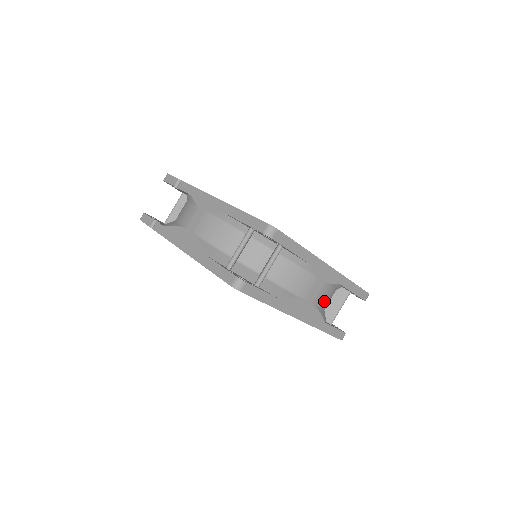
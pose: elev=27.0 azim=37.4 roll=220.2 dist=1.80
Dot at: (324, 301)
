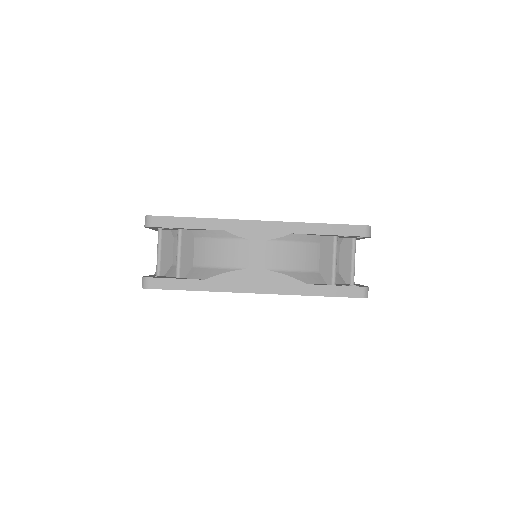
Dot at: (290, 261)
